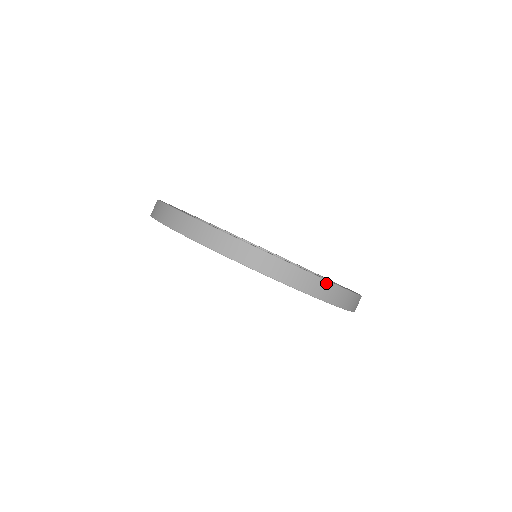
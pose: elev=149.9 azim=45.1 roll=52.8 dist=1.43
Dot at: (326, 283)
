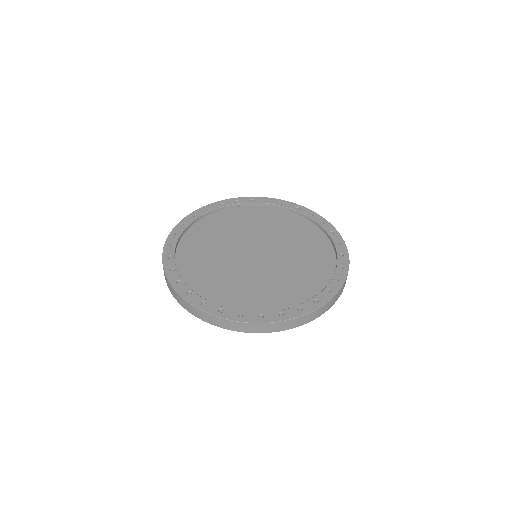
Dot at: (320, 309)
